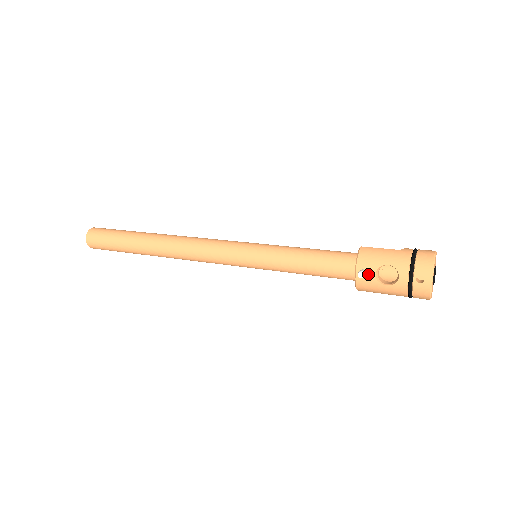
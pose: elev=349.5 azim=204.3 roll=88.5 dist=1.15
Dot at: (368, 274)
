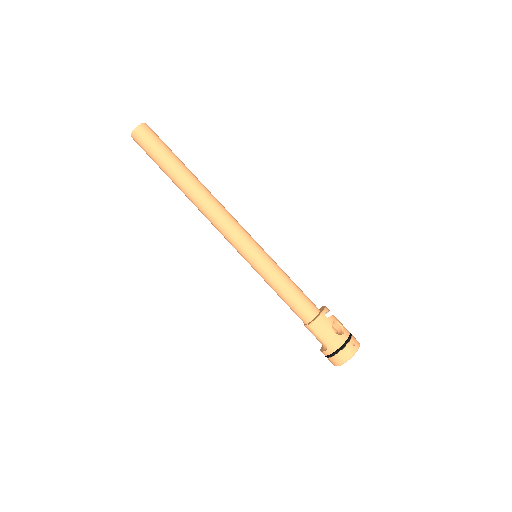
Dot at: (329, 318)
